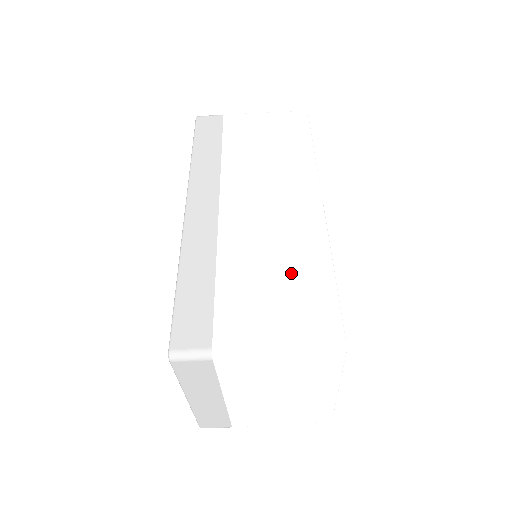
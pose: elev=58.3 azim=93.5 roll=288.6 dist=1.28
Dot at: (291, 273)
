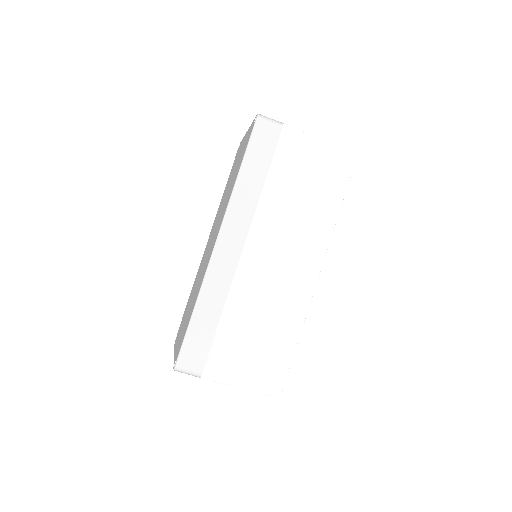
Dot at: (270, 334)
